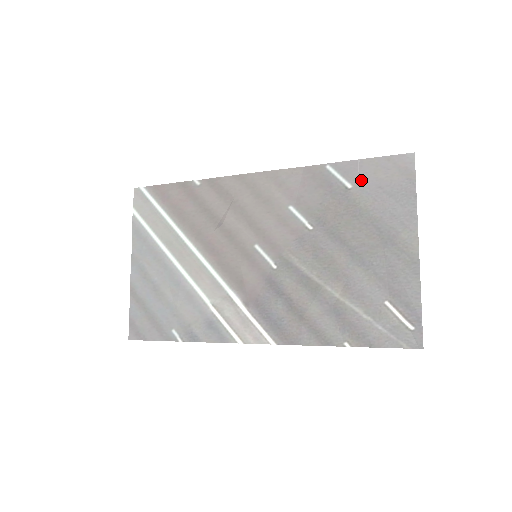
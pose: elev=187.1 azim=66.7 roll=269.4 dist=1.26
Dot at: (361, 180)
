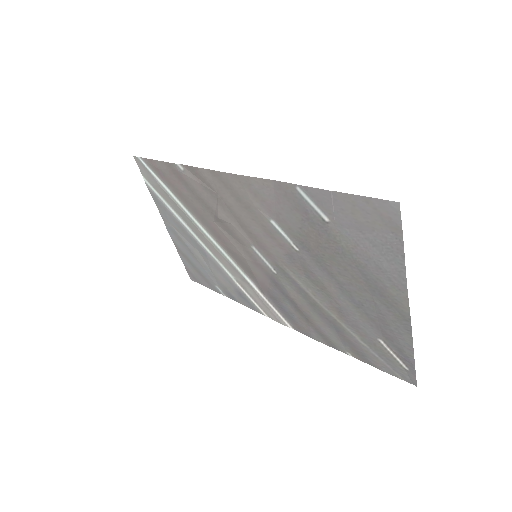
Dot at: (338, 216)
